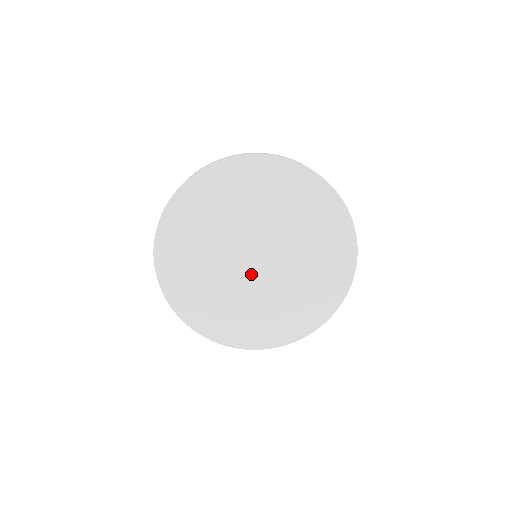
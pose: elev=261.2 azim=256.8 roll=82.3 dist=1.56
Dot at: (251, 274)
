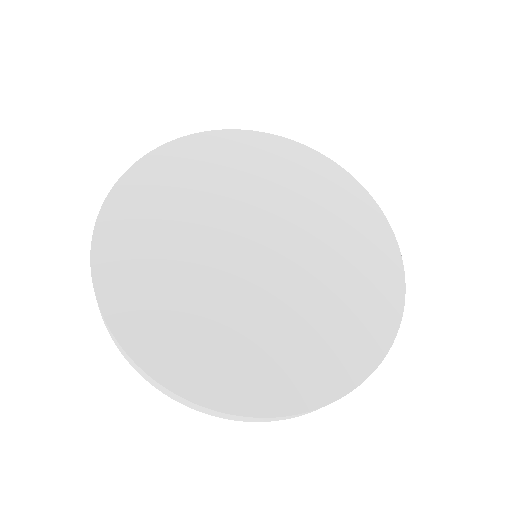
Dot at: (233, 257)
